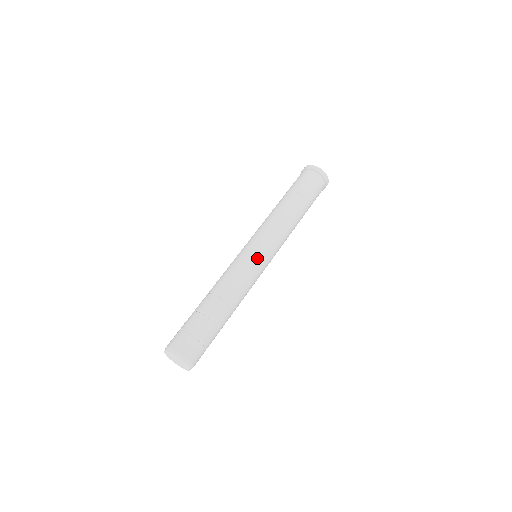
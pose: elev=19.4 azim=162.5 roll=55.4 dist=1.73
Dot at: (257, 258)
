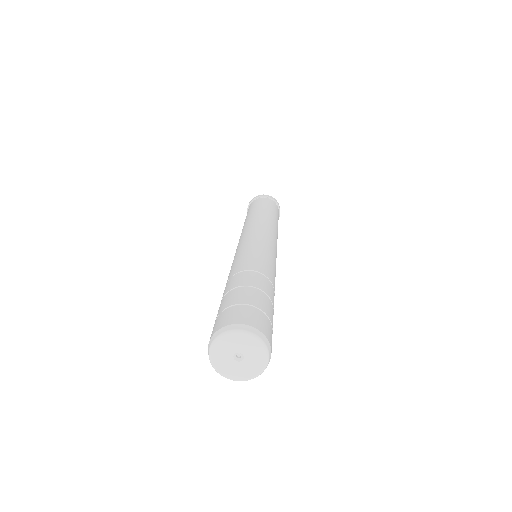
Dot at: occluded
